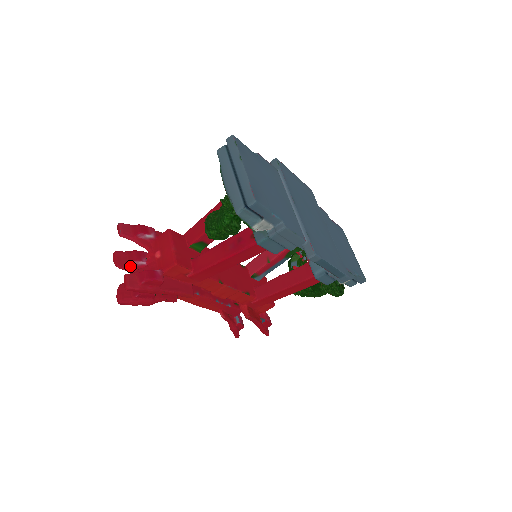
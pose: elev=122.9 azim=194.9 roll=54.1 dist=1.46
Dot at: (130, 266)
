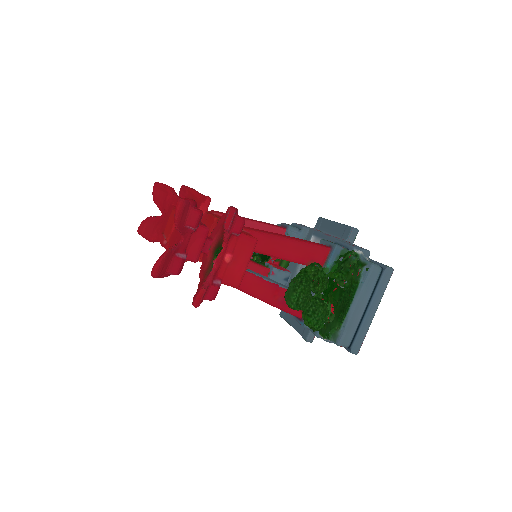
Dot at: (184, 227)
